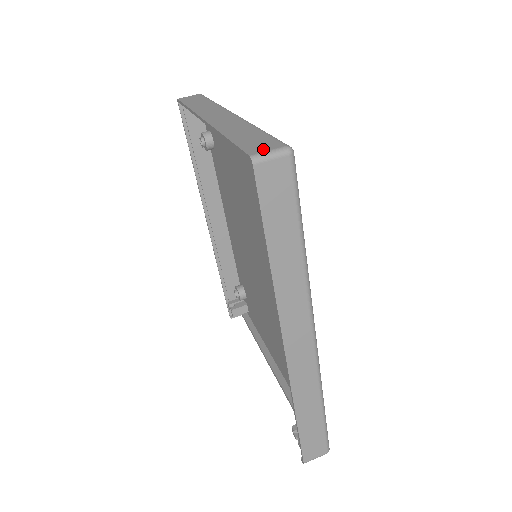
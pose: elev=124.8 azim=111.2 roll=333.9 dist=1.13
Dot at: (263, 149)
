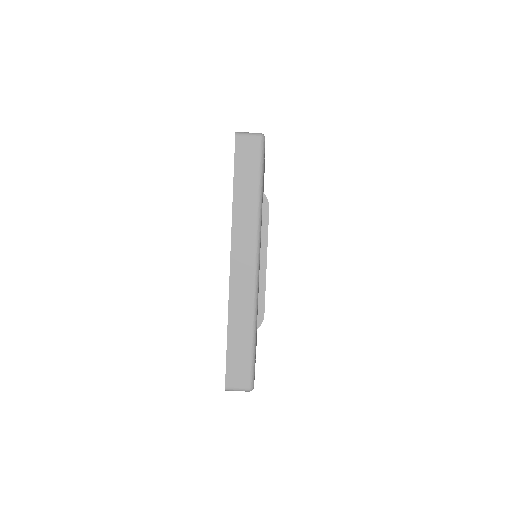
Dot at: (236, 384)
